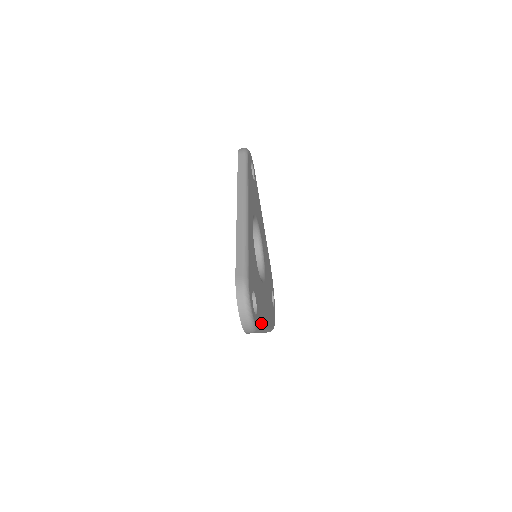
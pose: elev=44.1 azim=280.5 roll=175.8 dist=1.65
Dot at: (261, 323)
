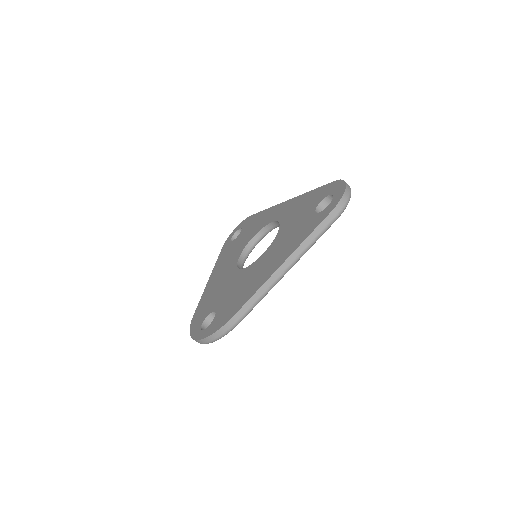
Dot at: occluded
